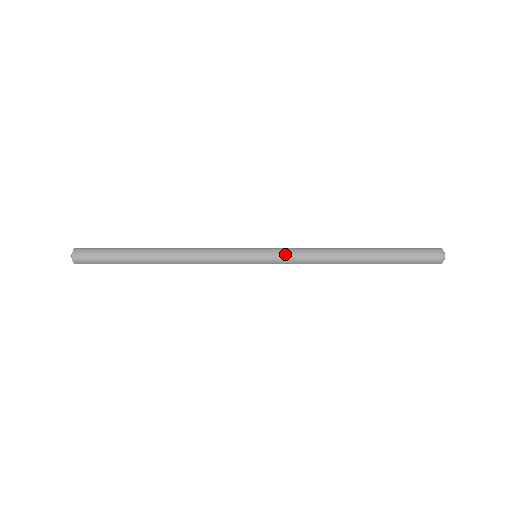
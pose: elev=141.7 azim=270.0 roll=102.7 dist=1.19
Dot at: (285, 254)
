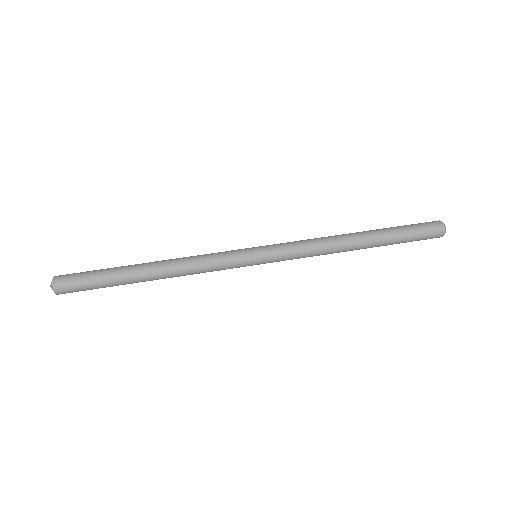
Dot at: (286, 245)
